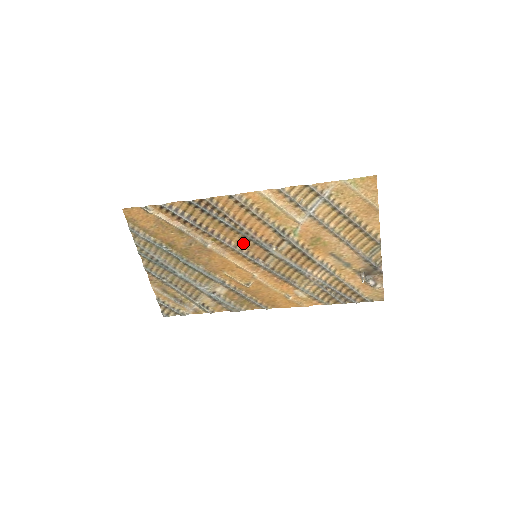
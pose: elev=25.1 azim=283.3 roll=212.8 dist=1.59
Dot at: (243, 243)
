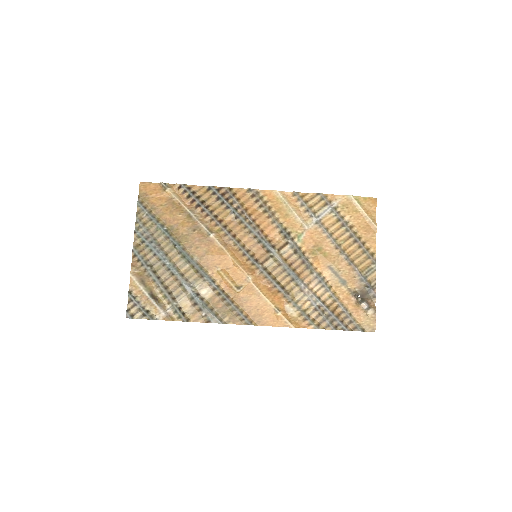
Dot at: (247, 240)
